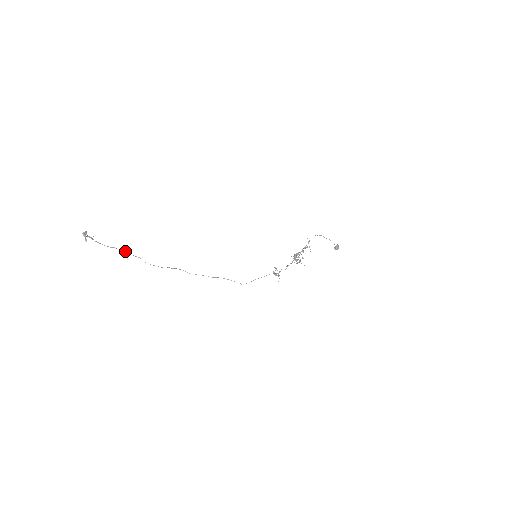
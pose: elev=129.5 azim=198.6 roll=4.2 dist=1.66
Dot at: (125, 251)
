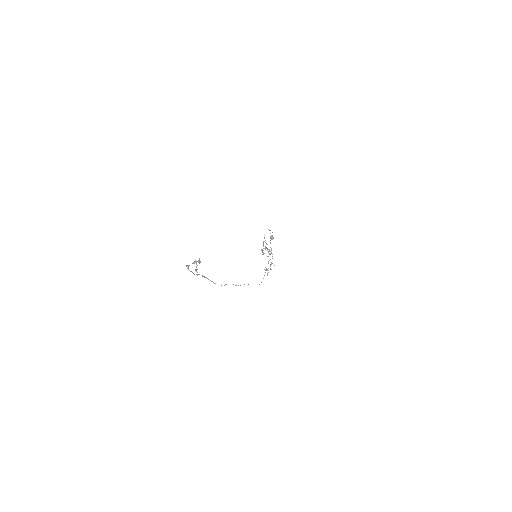
Dot at: (204, 276)
